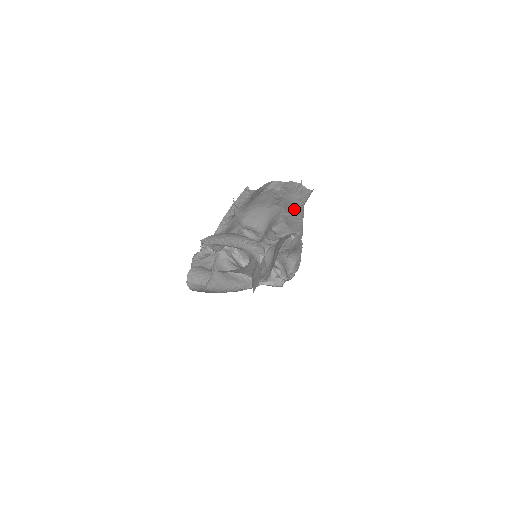
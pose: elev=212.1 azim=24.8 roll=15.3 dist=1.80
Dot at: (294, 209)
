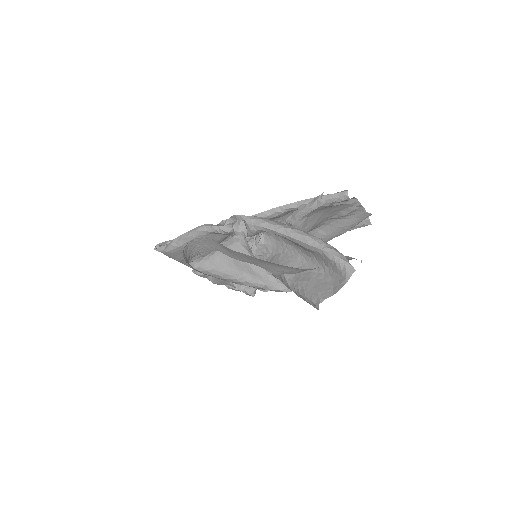
Dot at: (337, 231)
